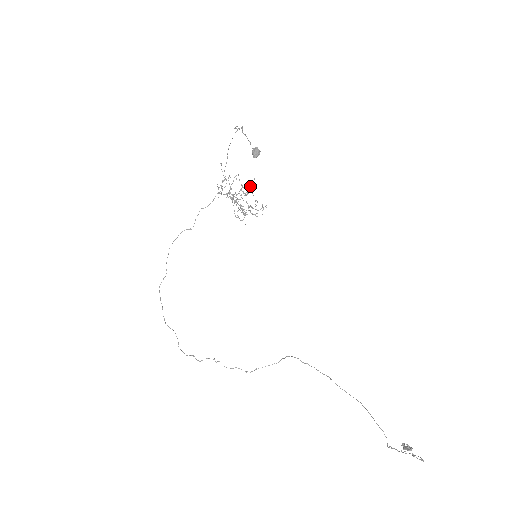
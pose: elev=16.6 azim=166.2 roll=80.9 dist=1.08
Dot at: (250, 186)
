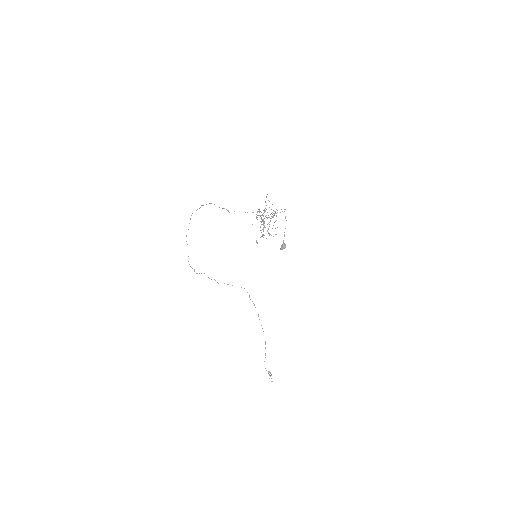
Dot at: occluded
